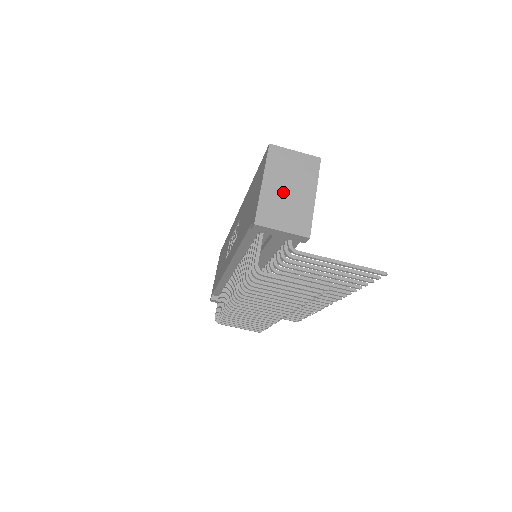
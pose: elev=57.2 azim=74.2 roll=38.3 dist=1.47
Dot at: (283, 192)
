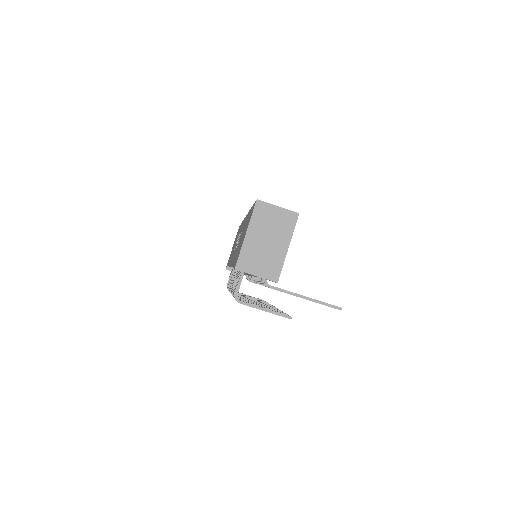
Dot at: (262, 243)
